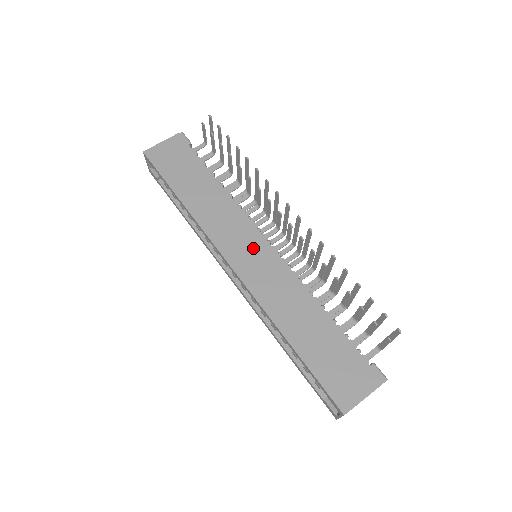
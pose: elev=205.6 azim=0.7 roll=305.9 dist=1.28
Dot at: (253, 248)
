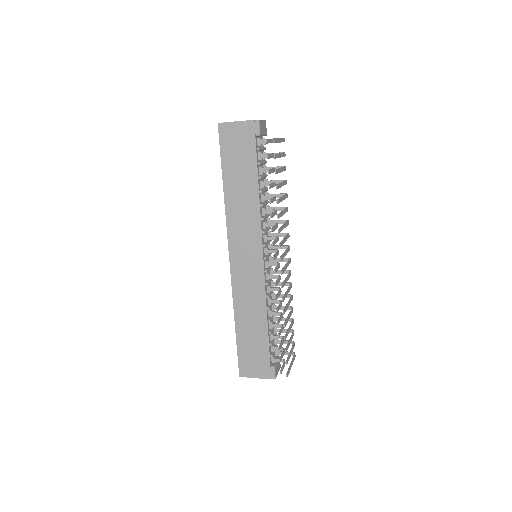
Dot at: (251, 257)
